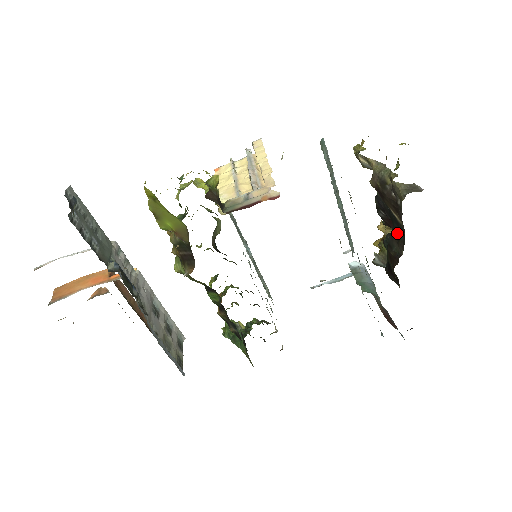
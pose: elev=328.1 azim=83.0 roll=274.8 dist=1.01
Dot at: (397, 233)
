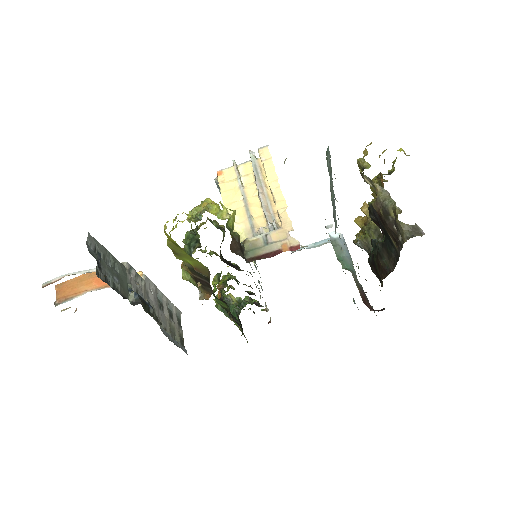
Dot at: (389, 249)
